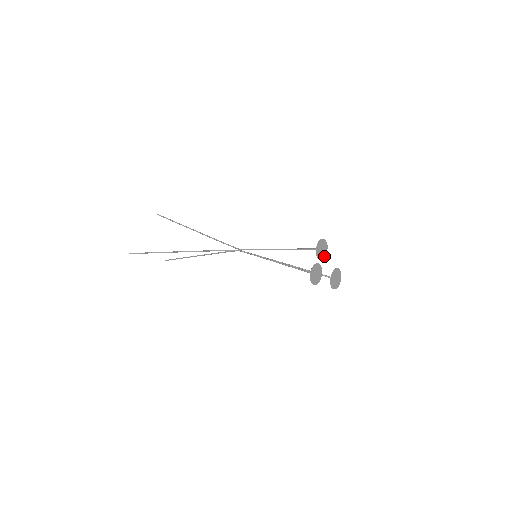
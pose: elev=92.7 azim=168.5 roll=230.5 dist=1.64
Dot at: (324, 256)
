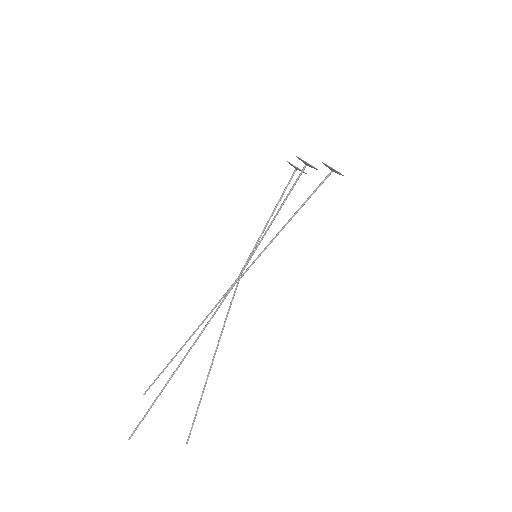
Dot at: (306, 173)
